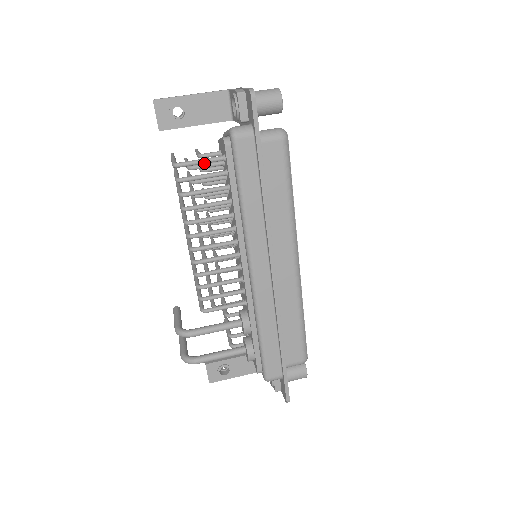
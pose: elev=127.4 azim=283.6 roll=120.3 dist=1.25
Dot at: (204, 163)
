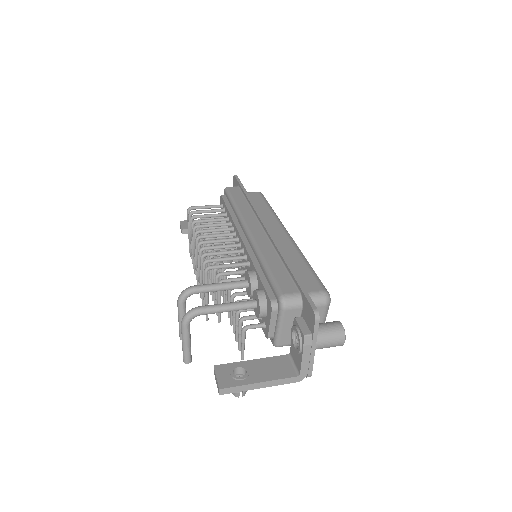
Dot at: (208, 207)
